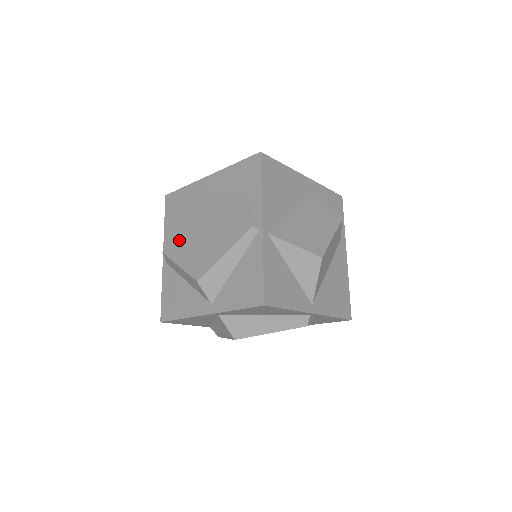
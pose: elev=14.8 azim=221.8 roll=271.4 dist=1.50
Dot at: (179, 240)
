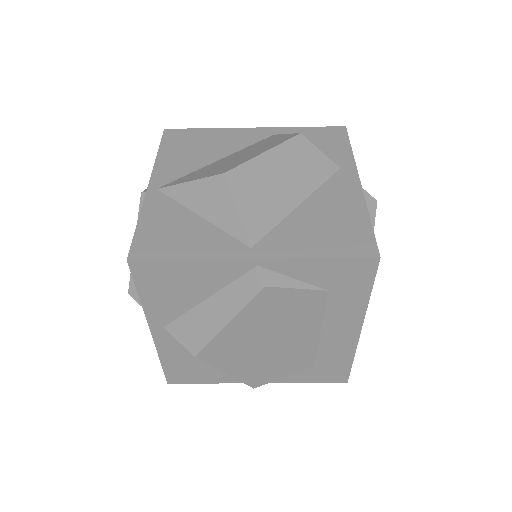
Dot at: occluded
